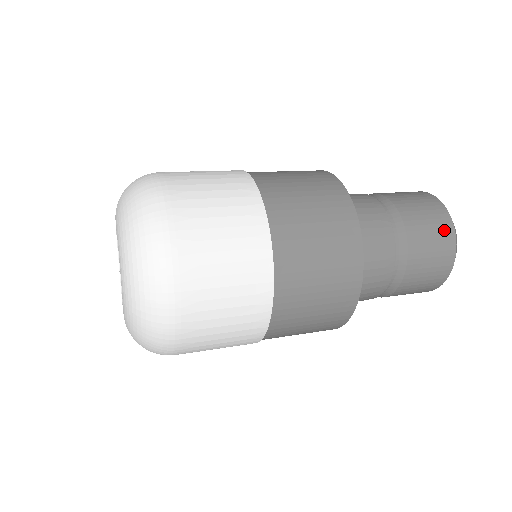
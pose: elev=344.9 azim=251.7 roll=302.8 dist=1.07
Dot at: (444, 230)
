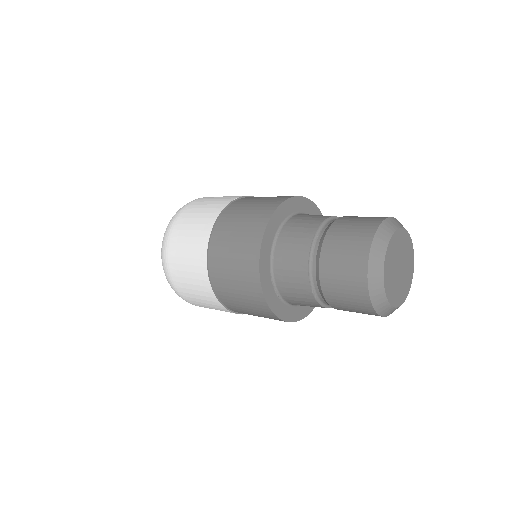
Dot at: (356, 283)
